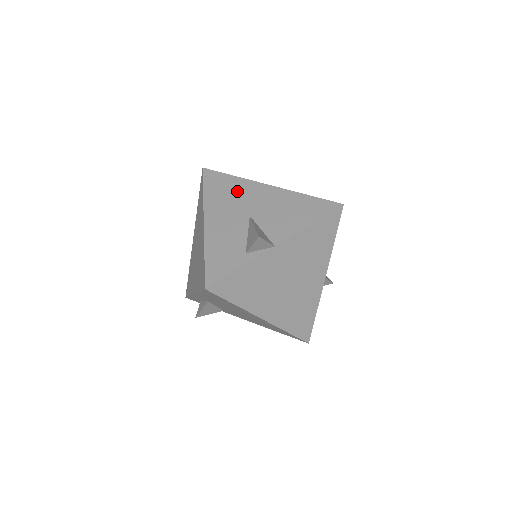
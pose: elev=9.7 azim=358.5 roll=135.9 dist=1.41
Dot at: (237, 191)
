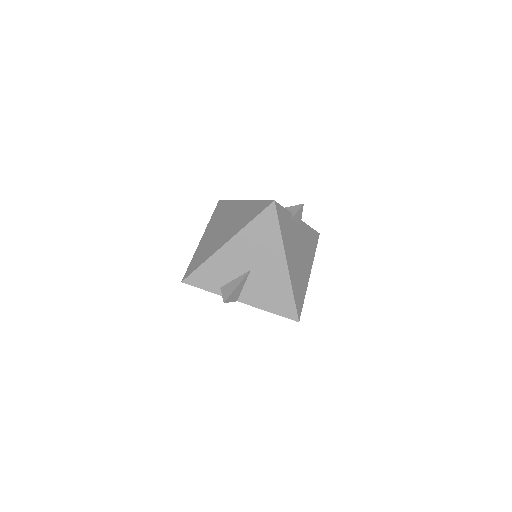
Dot at: (267, 245)
